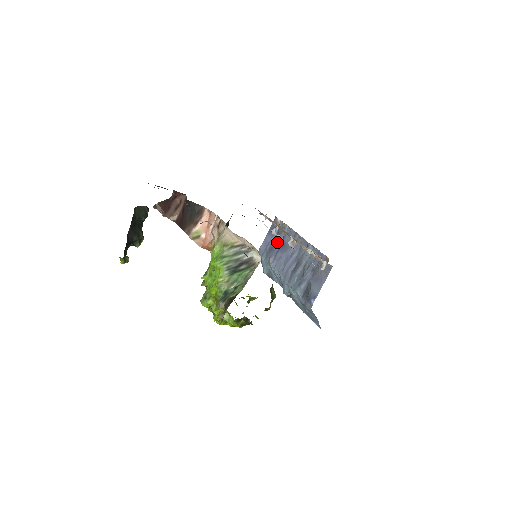
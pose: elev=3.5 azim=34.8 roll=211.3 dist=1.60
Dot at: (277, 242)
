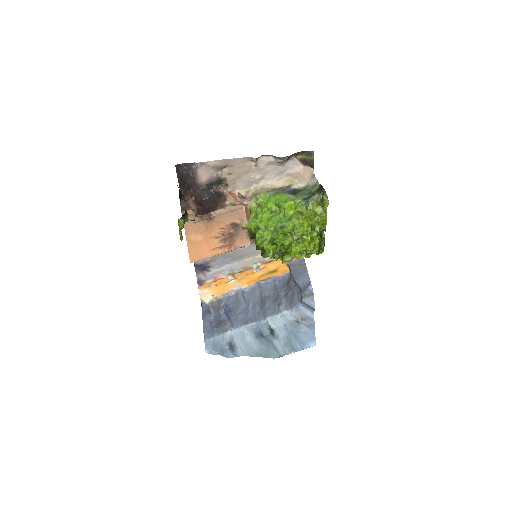
Dot at: (221, 314)
